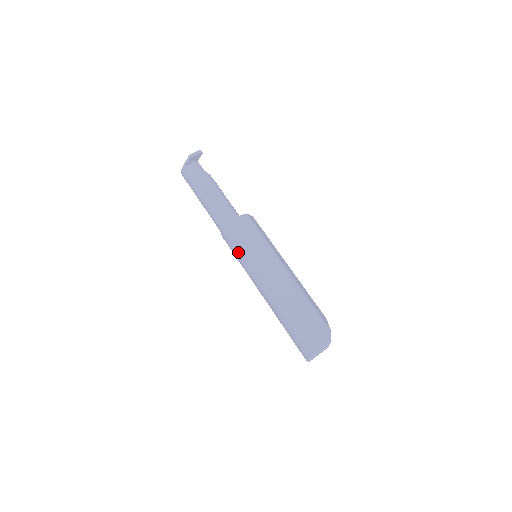
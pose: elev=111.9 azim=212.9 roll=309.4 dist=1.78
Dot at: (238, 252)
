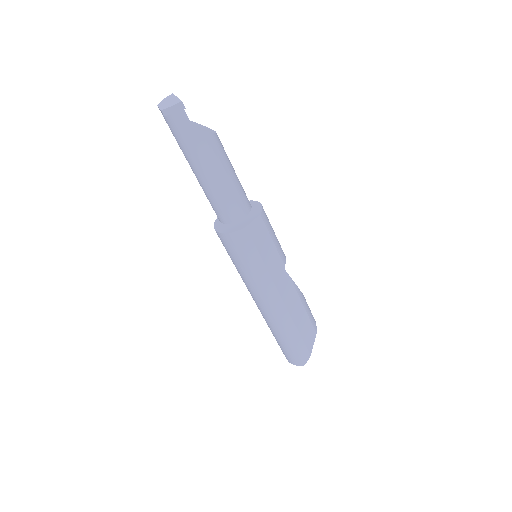
Dot at: occluded
